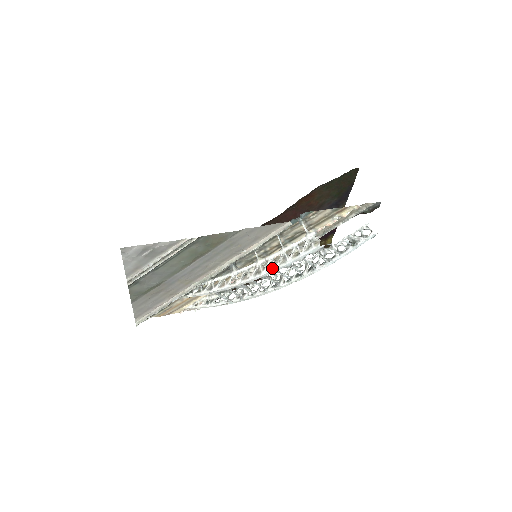
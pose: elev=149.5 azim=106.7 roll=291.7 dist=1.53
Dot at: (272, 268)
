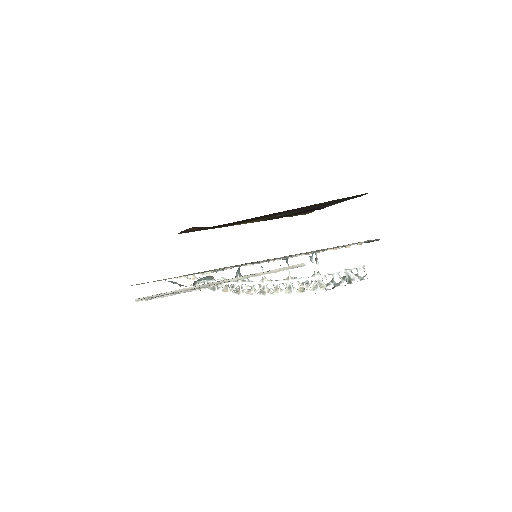
Dot at: (277, 294)
